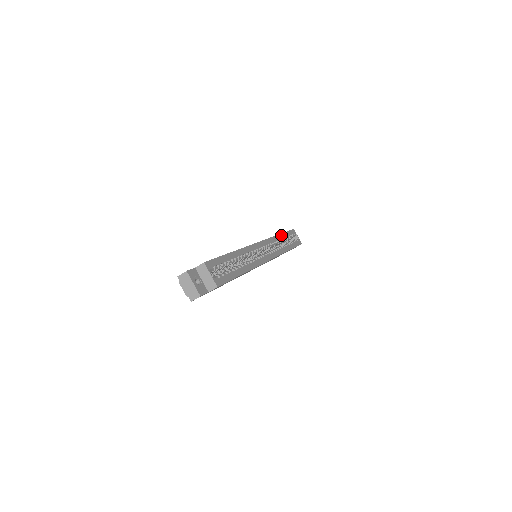
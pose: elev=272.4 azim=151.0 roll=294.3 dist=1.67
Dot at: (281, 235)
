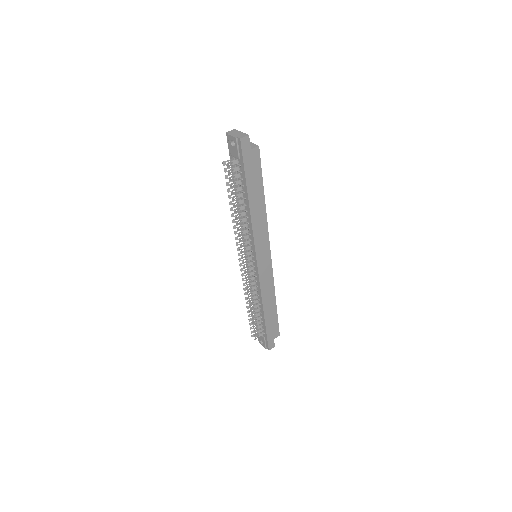
Dot at: occluded
